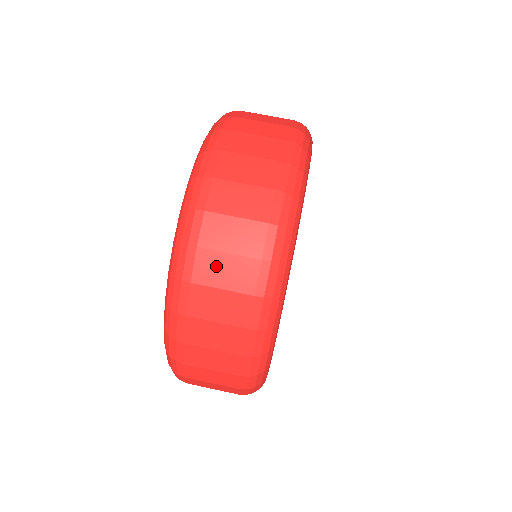
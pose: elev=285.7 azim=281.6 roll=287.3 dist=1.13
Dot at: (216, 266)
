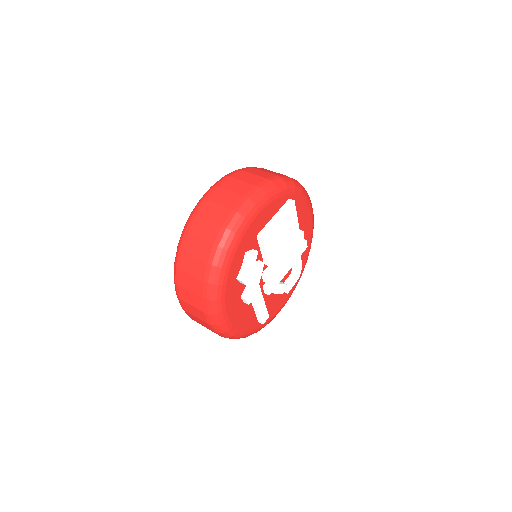
Dot at: occluded
